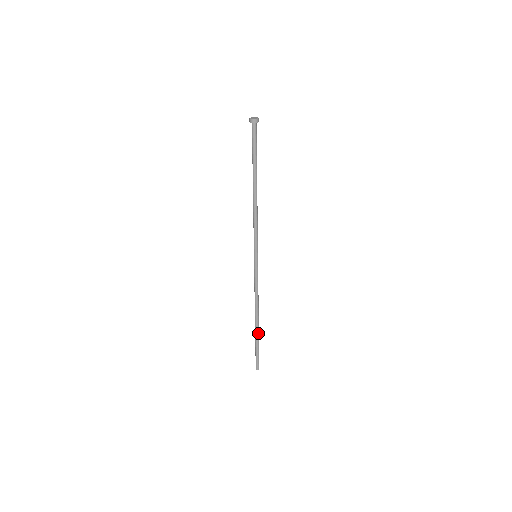
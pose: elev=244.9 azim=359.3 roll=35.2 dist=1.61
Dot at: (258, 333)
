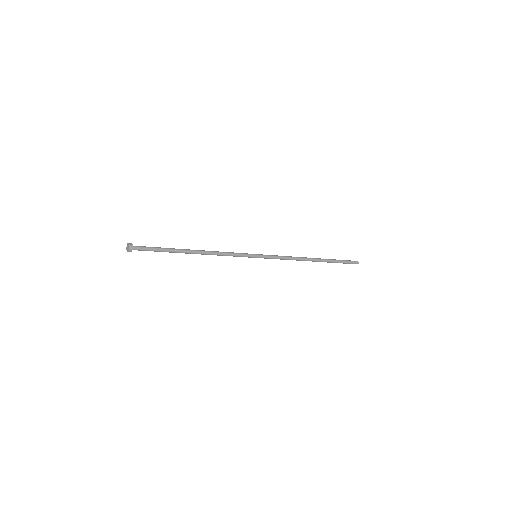
Dot at: occluded
